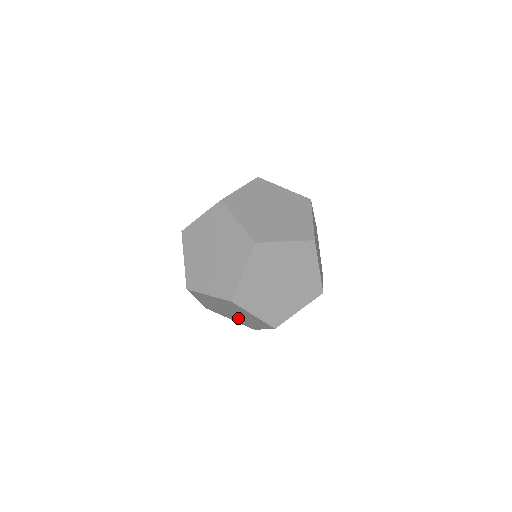
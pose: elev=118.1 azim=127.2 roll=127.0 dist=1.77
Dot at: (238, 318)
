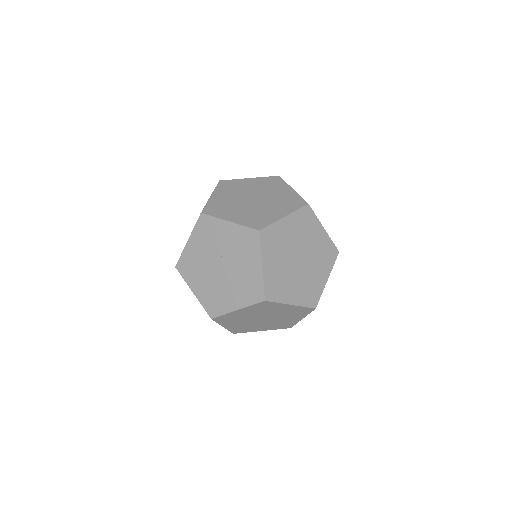
Dot at: (272, 323)
